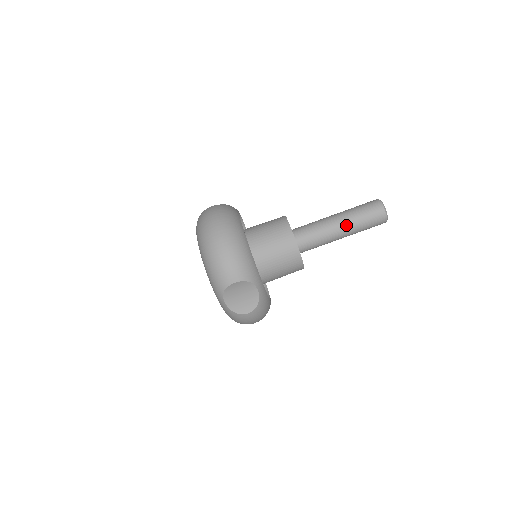
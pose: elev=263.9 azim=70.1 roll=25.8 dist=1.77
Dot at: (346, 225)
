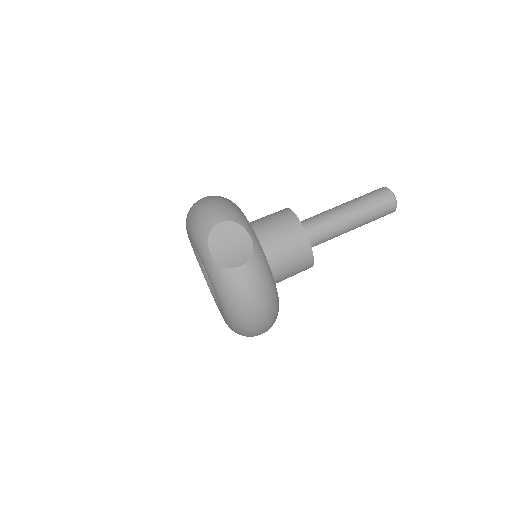
Dot at: (350, 206)
